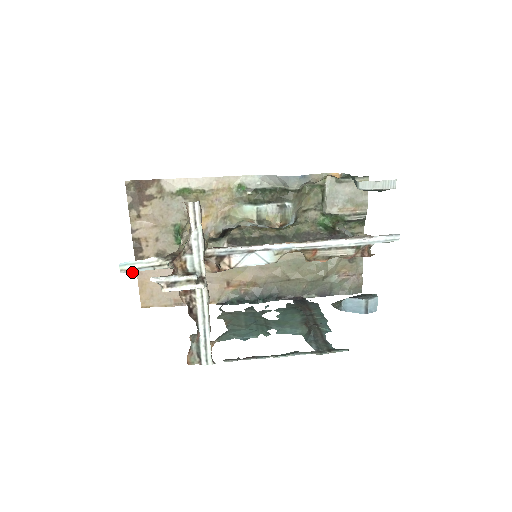
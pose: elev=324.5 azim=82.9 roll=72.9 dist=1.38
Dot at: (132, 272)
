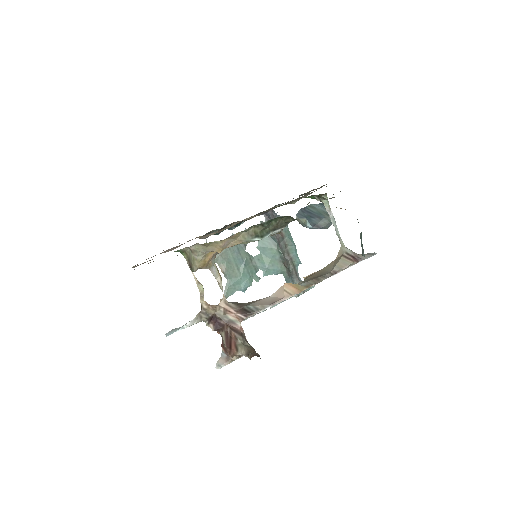
Dot at: (174, 330)
